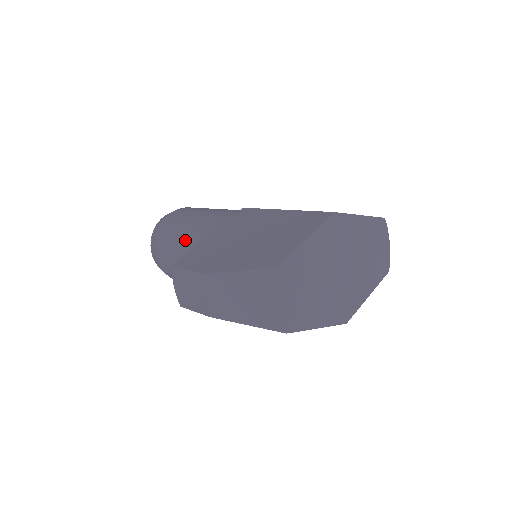
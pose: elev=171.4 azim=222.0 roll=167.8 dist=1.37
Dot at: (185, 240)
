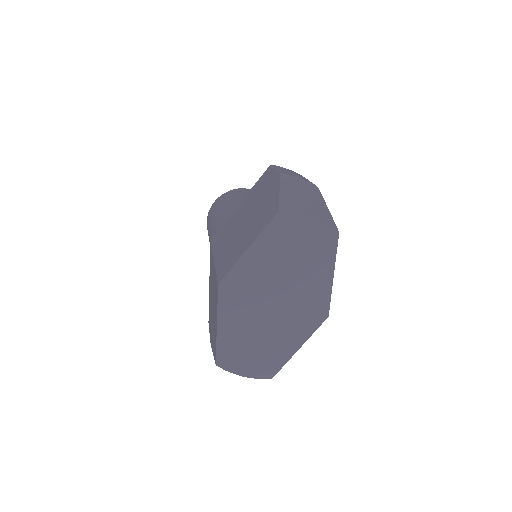
Dot at: occluded
